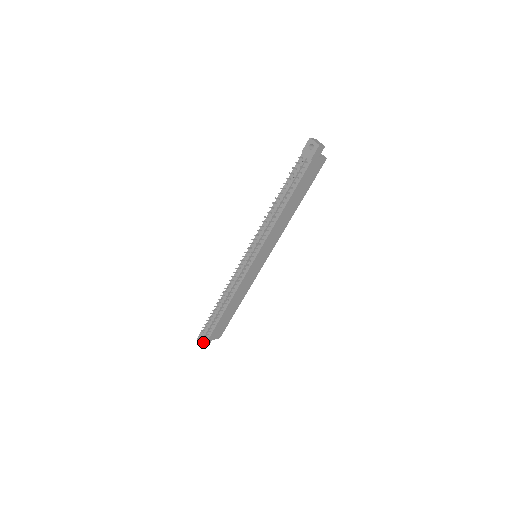
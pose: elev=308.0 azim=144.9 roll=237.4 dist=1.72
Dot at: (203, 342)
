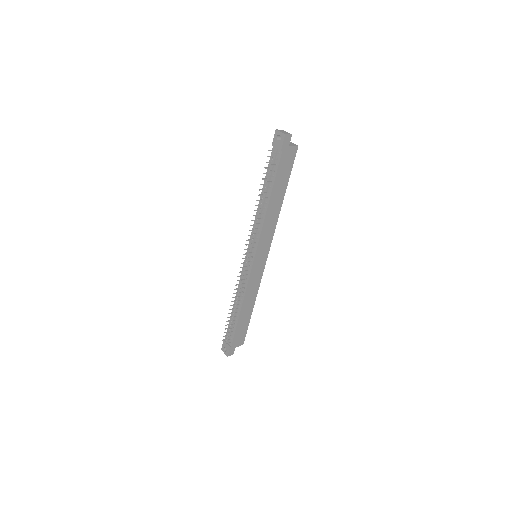
Dot at: (227, 351)
